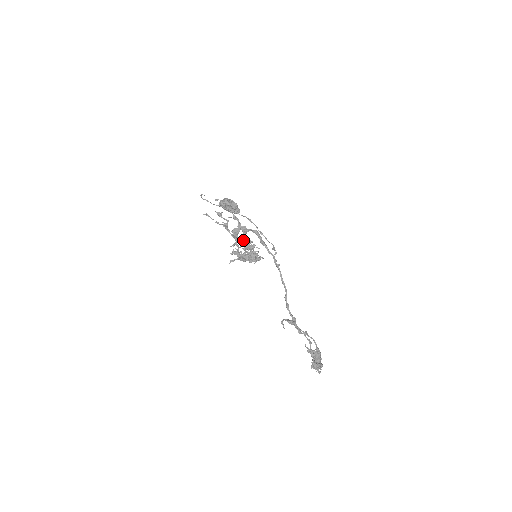
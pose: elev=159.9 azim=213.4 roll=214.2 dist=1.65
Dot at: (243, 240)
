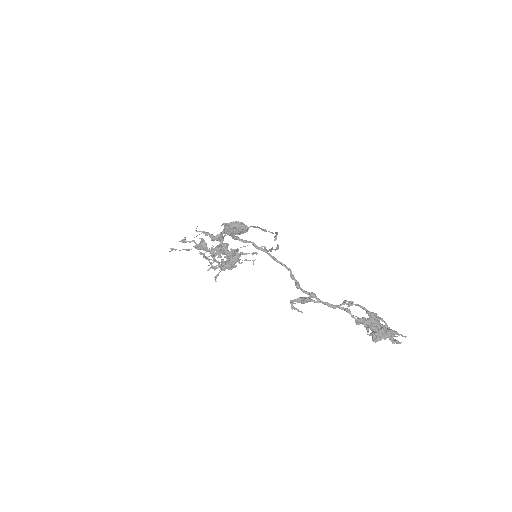
Dot at: (211, 249)
